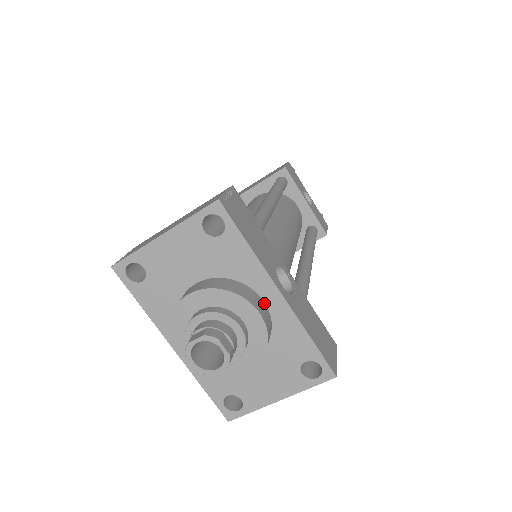
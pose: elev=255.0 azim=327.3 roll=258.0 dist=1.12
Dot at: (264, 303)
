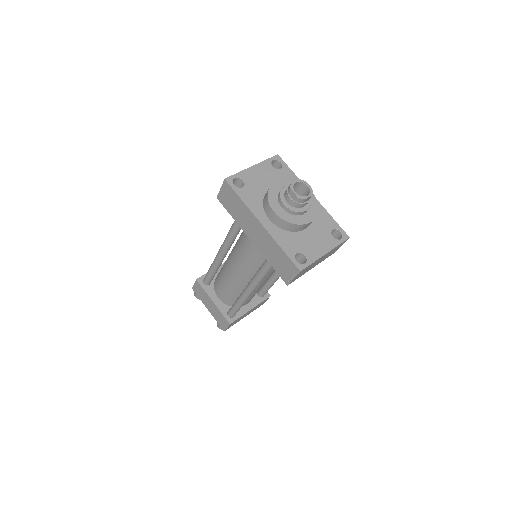
Dot at: occluded
